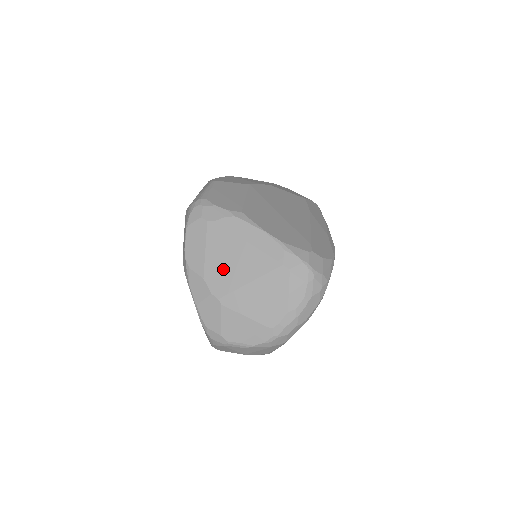
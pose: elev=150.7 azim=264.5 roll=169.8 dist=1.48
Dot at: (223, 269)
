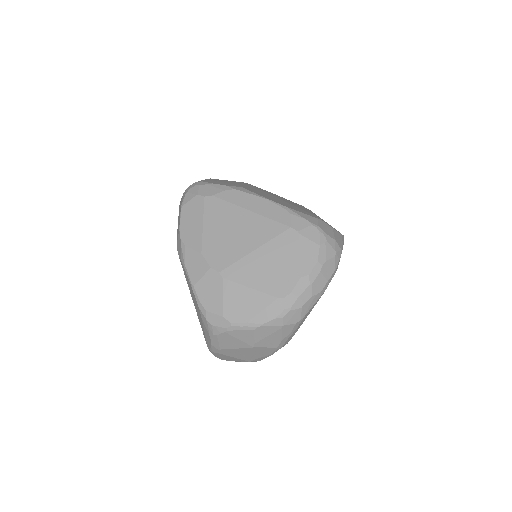
Dot at: (223, 241)
